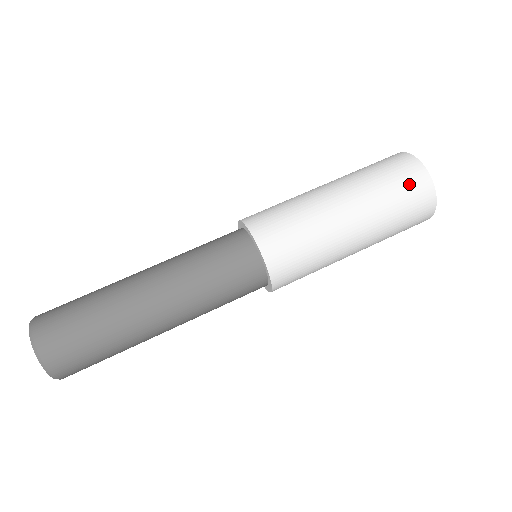
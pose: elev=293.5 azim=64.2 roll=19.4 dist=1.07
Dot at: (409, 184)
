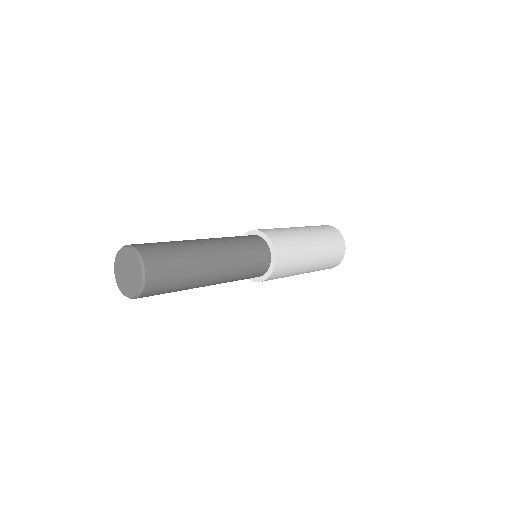
Dot at: occluded
